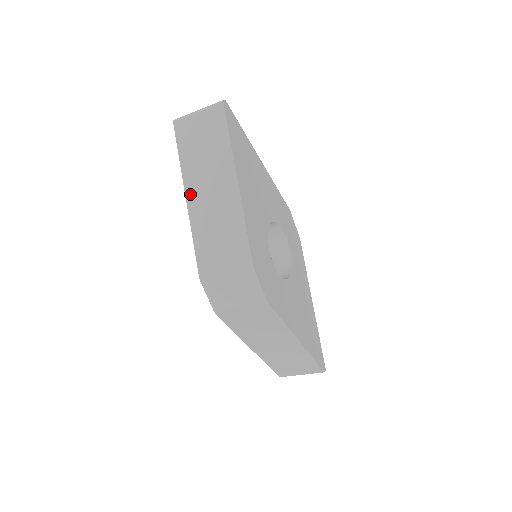
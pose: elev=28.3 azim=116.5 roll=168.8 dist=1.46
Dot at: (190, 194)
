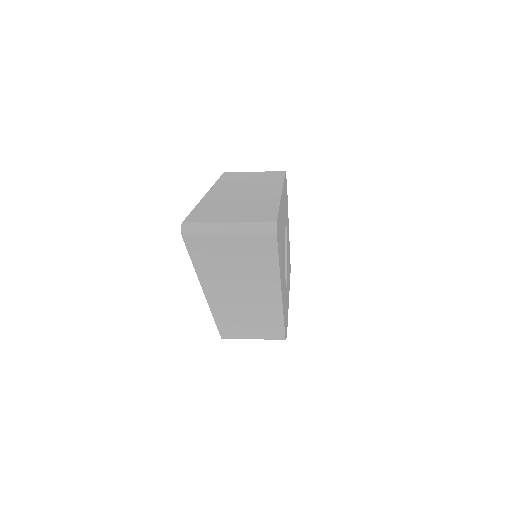
Dot at: (212, 296)
